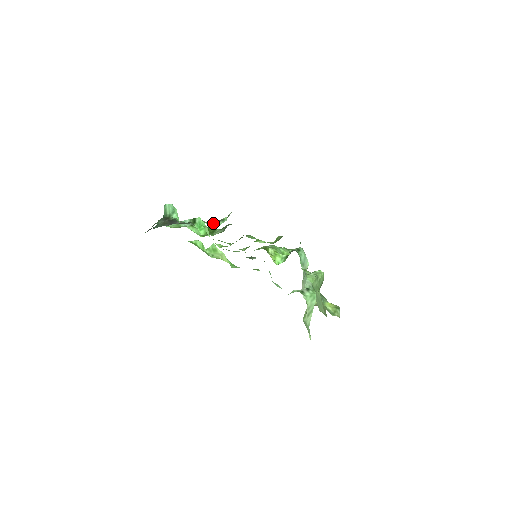
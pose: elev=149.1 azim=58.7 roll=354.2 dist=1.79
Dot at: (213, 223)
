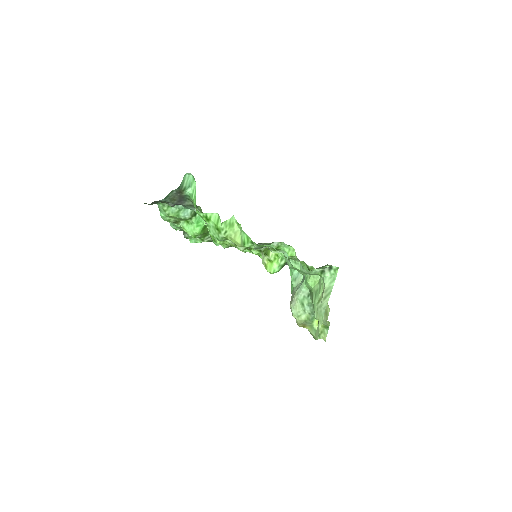
Dot at: occluded
